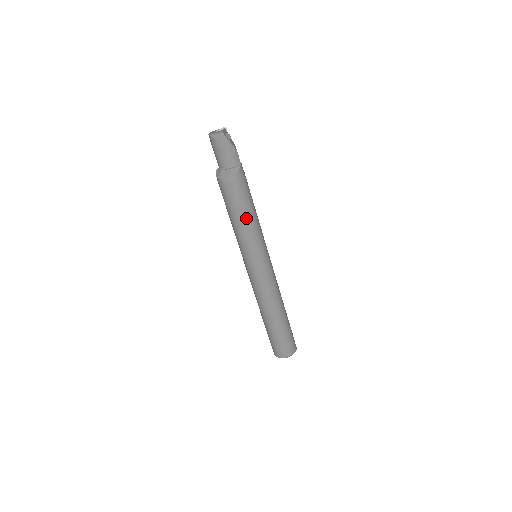
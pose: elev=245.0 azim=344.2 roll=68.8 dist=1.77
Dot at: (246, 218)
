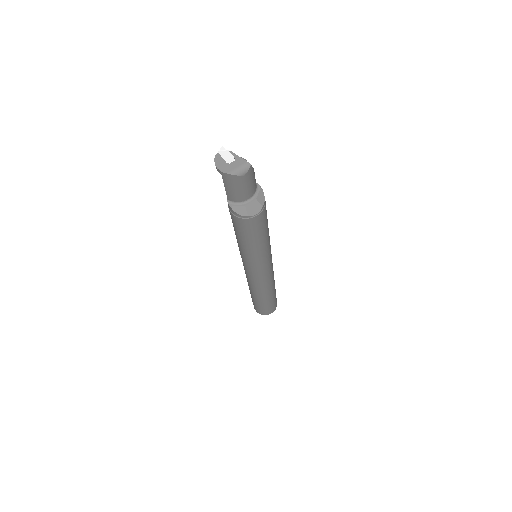
Dot at: (267, 234)
